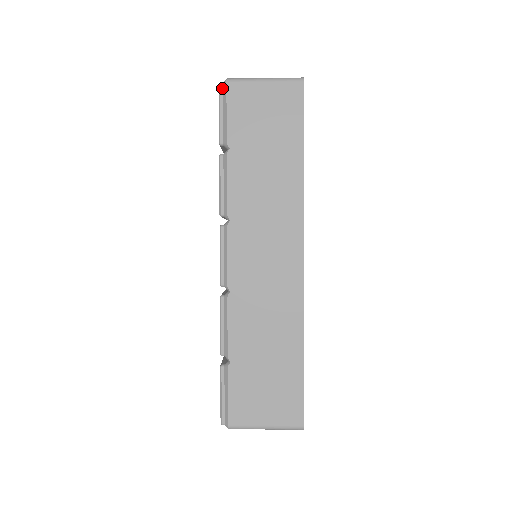
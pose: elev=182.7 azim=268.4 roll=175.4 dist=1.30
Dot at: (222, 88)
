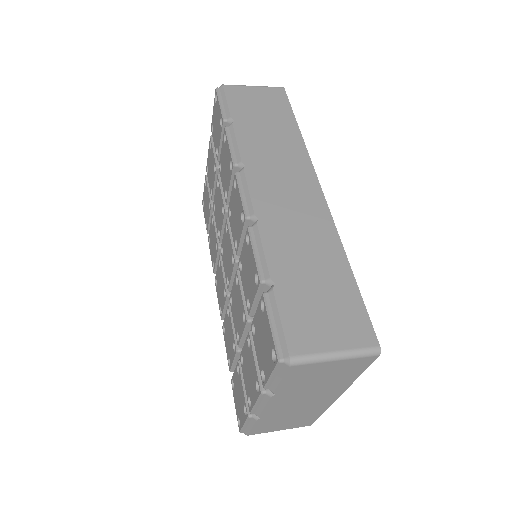
Dot at: (219, 90)
